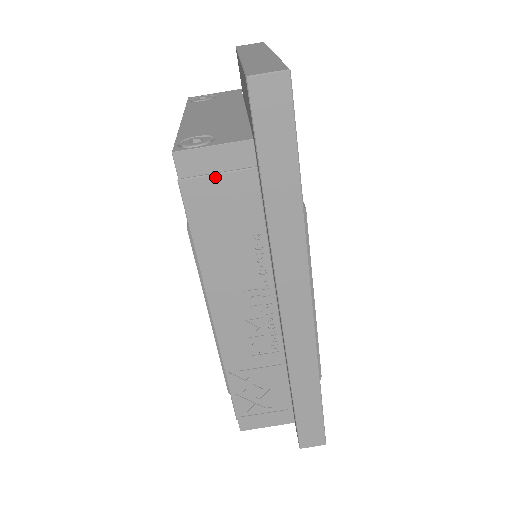
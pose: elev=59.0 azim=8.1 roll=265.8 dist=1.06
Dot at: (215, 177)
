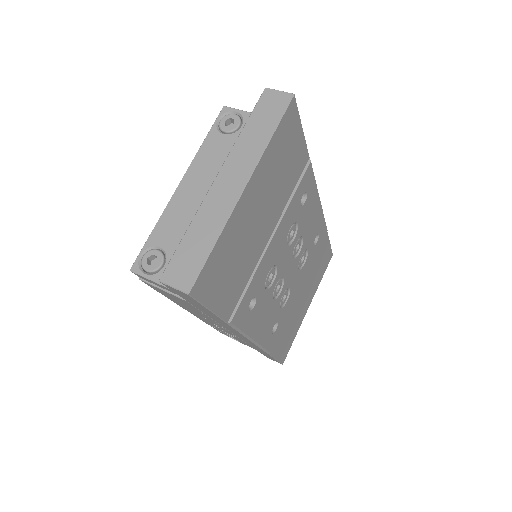
Dot at: (161, 290)
